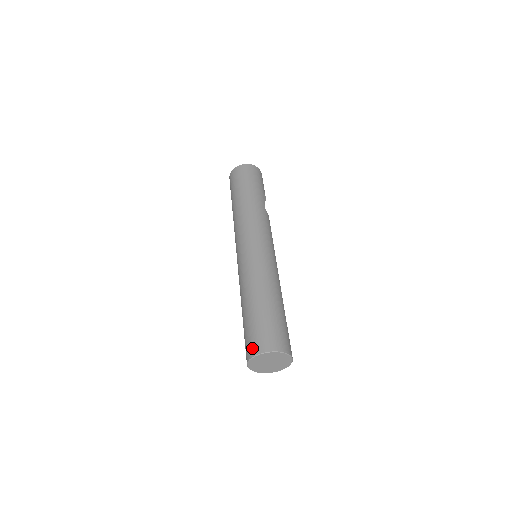
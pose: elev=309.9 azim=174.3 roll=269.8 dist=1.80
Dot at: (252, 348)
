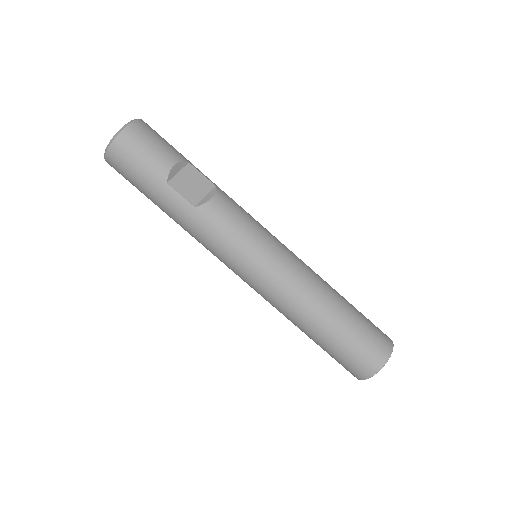
Dot at: occluded
